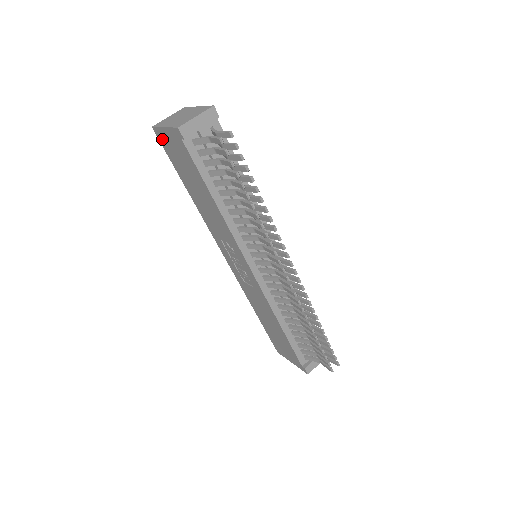
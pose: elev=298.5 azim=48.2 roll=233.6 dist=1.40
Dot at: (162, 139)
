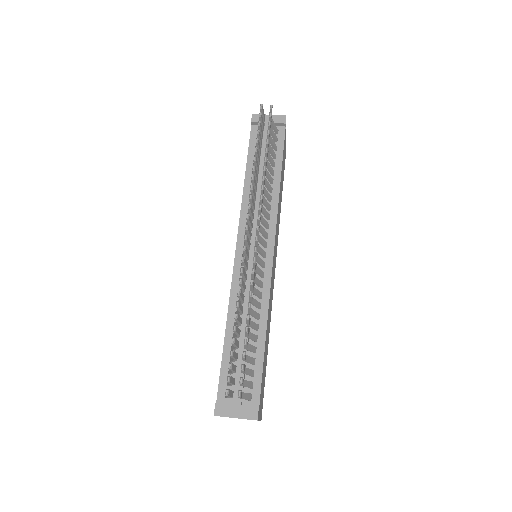
Dot at: occluded
